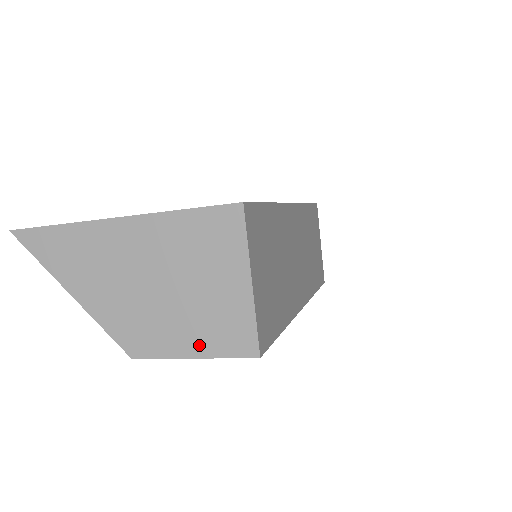
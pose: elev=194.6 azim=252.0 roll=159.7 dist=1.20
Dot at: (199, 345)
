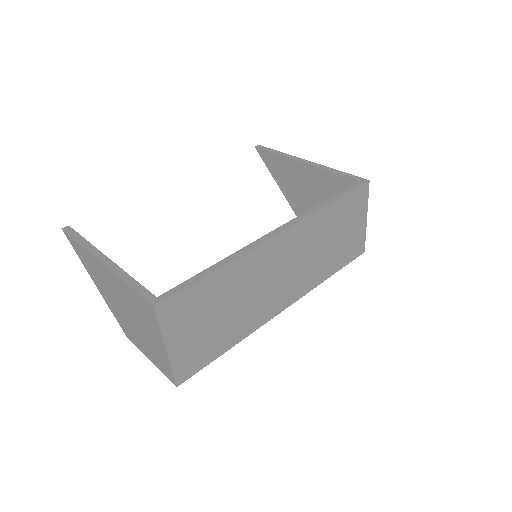
Dot at: (151, 357)
